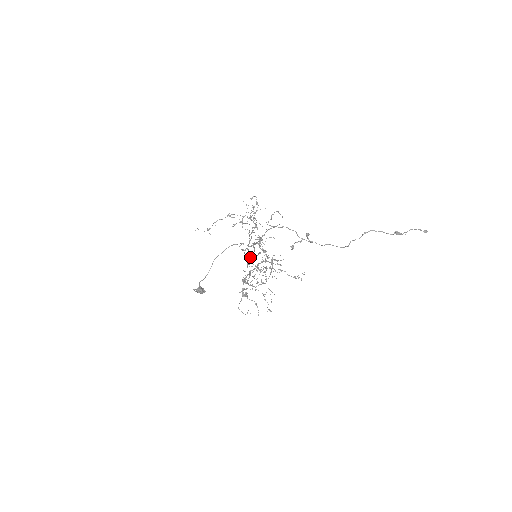
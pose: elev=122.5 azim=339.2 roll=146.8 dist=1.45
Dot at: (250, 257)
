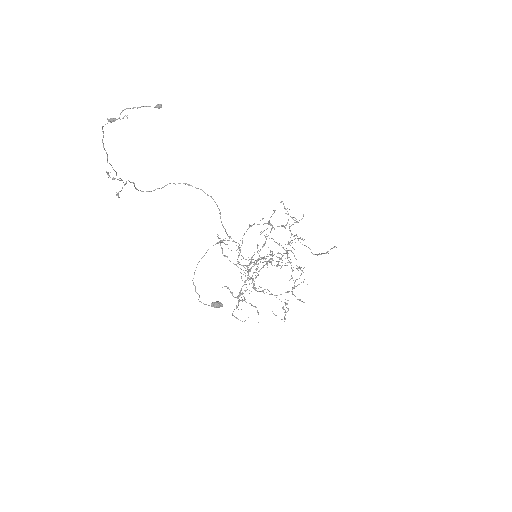
Dot at: (239, 255)
